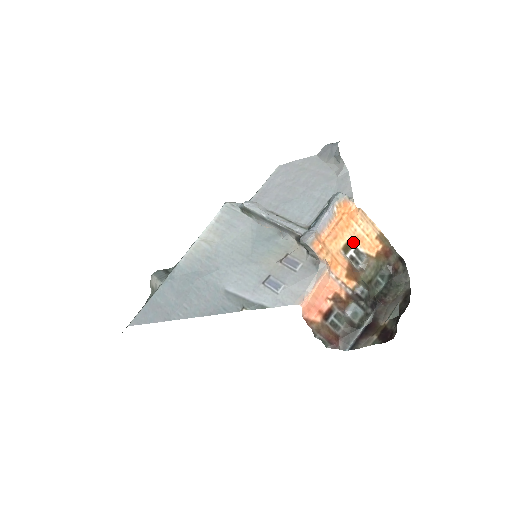
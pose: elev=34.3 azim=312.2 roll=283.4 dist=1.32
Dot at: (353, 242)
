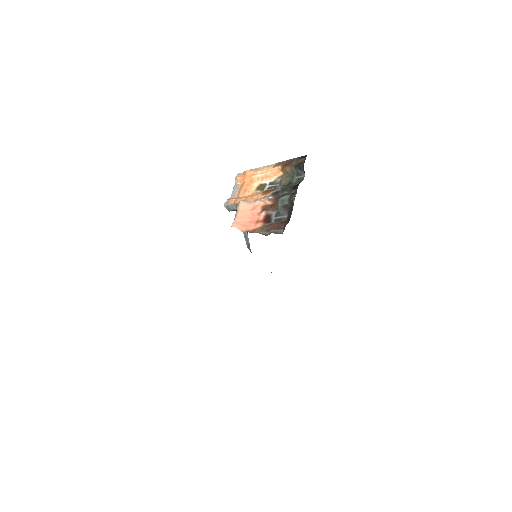
Dot at: (264, 183)
